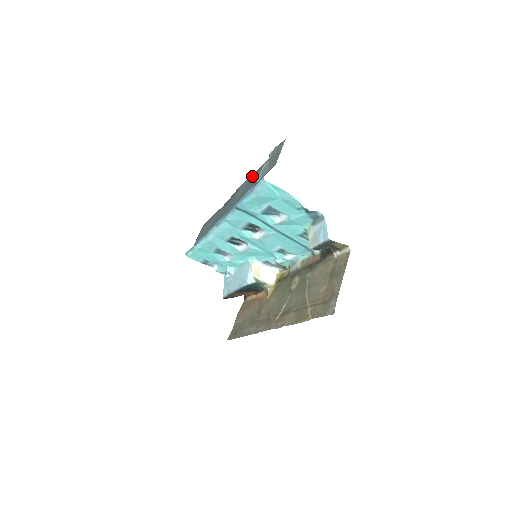
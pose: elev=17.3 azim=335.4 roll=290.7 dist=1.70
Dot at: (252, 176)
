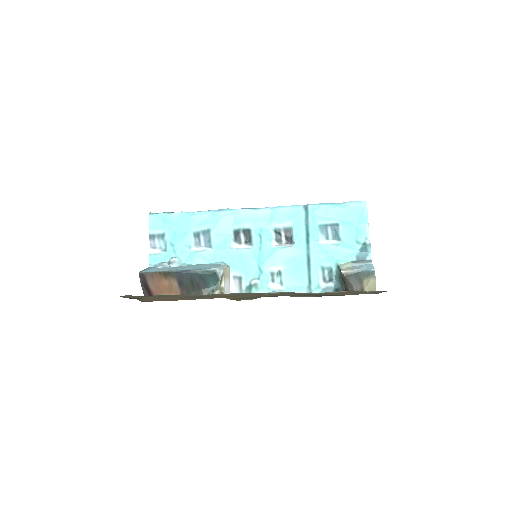
Dot at: occluded
